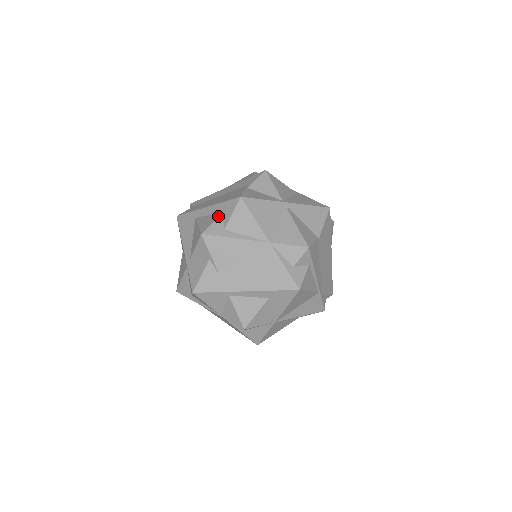
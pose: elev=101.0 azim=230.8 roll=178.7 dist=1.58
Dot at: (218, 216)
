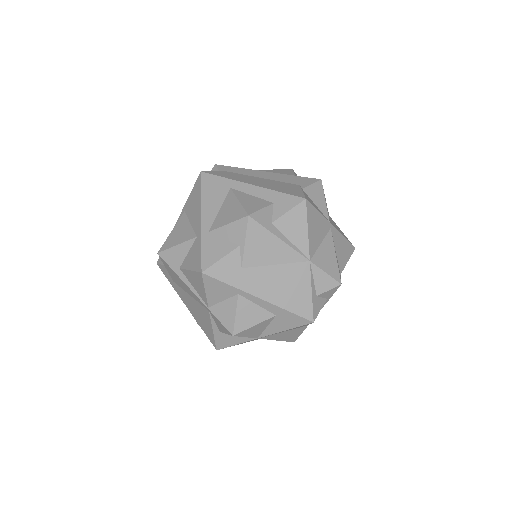
Dot at: (269, 204)
